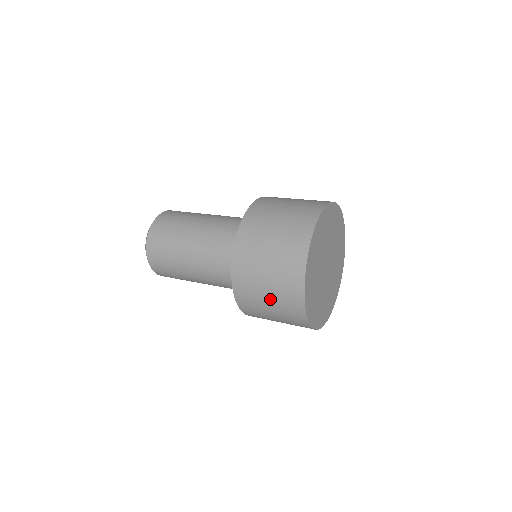
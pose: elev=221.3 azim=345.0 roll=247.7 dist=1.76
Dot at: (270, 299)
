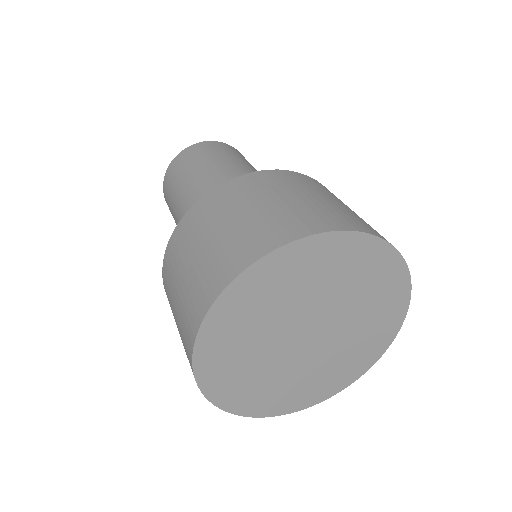
Dot at: occluded
